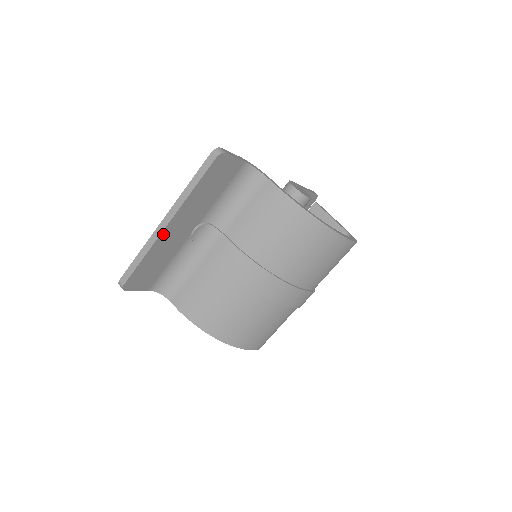
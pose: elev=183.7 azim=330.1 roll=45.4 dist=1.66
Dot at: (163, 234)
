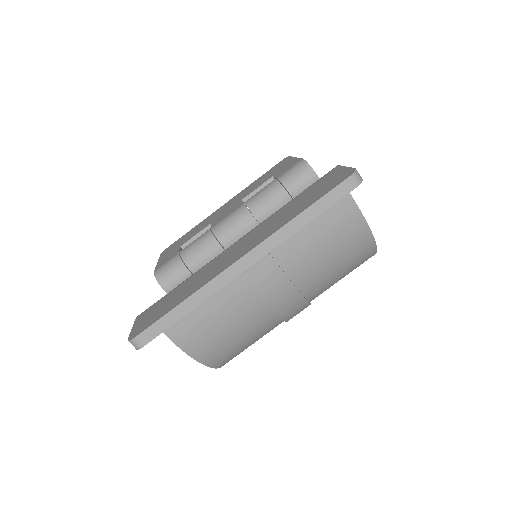
Dot at: (232, 277)
